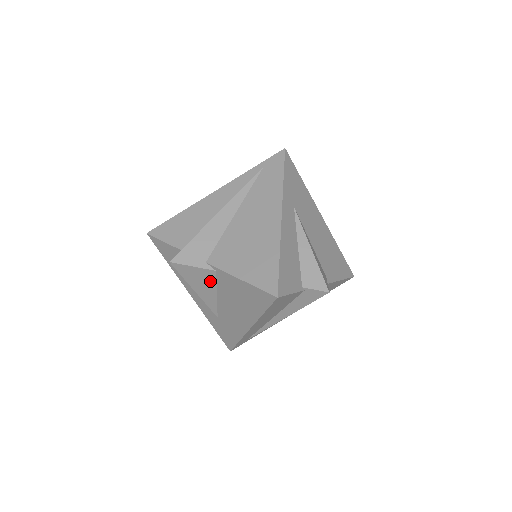
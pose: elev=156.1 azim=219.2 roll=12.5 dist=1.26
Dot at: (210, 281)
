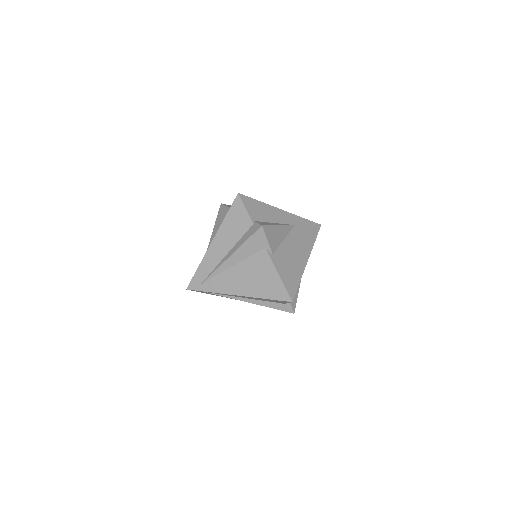
Dot at: occluded
